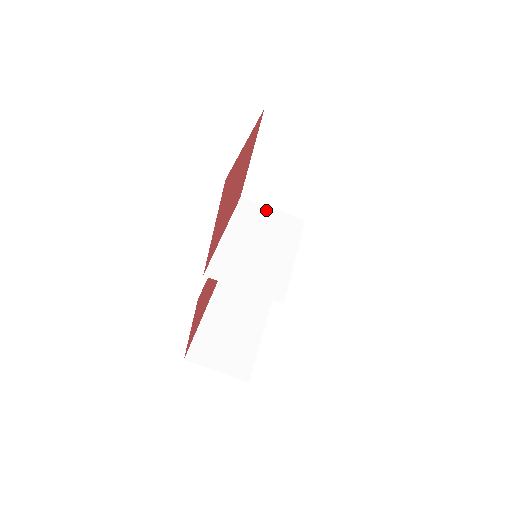
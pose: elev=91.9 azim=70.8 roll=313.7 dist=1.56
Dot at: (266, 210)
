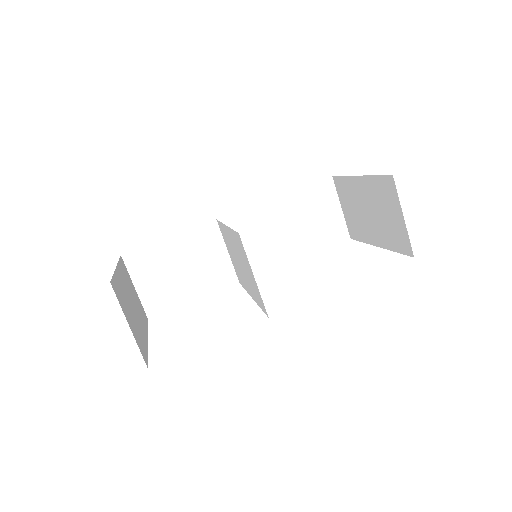
Dot at: occluded
